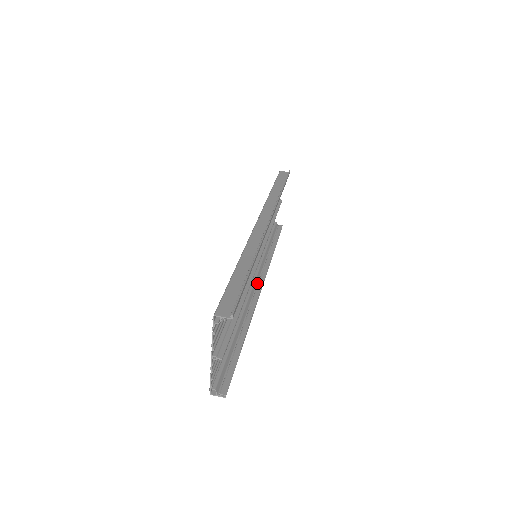
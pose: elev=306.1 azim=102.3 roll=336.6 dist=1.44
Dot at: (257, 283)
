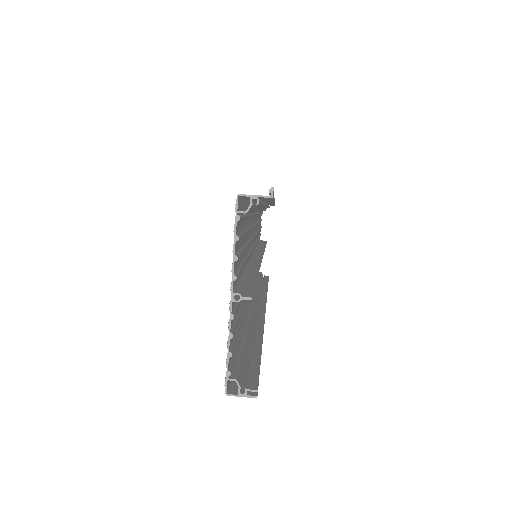
Dot at: (257, 306)
